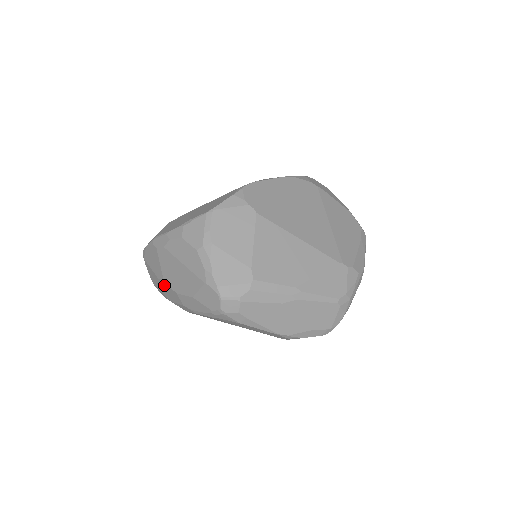
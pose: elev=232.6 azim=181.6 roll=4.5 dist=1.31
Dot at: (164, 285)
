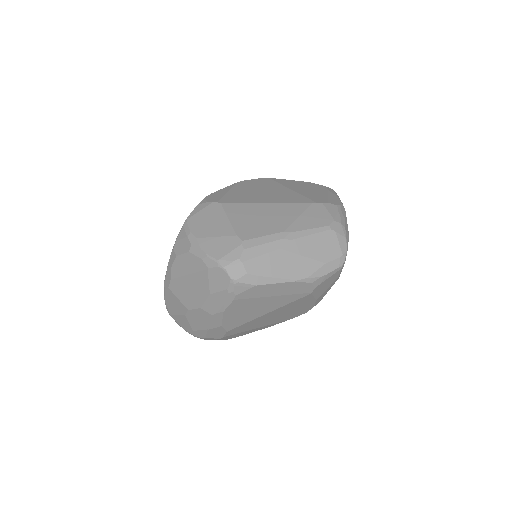
Dot at: (191, 316)
